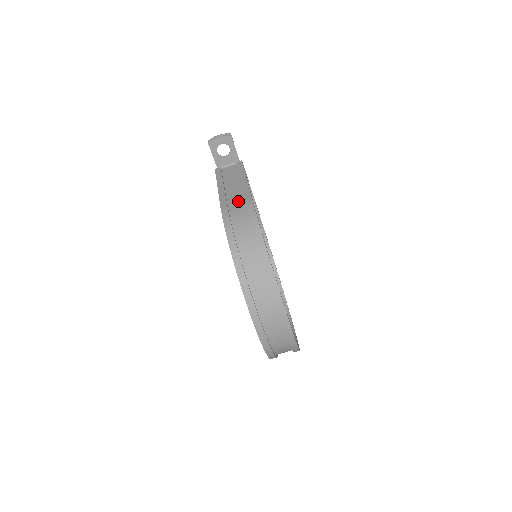
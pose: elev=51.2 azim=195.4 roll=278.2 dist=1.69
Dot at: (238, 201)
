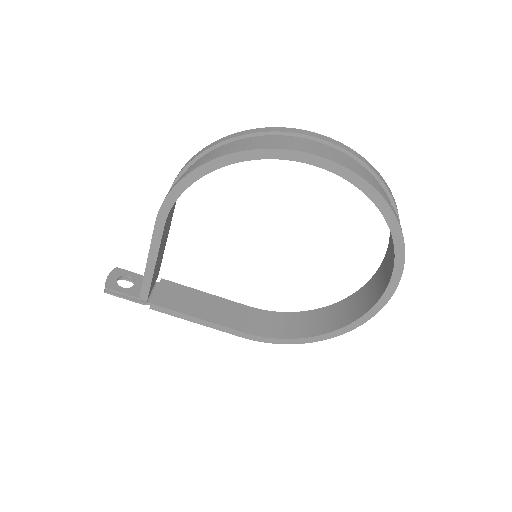
Dot at: occluded
